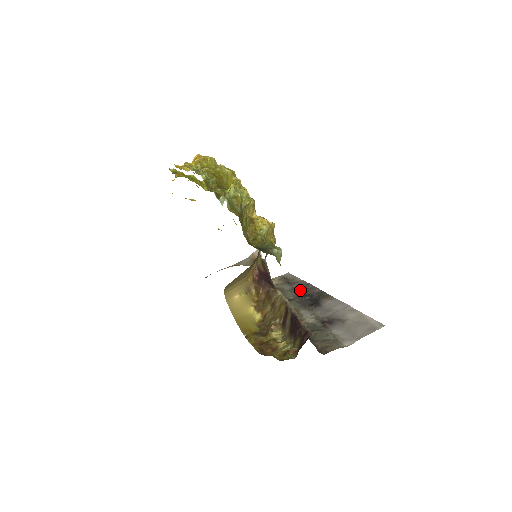
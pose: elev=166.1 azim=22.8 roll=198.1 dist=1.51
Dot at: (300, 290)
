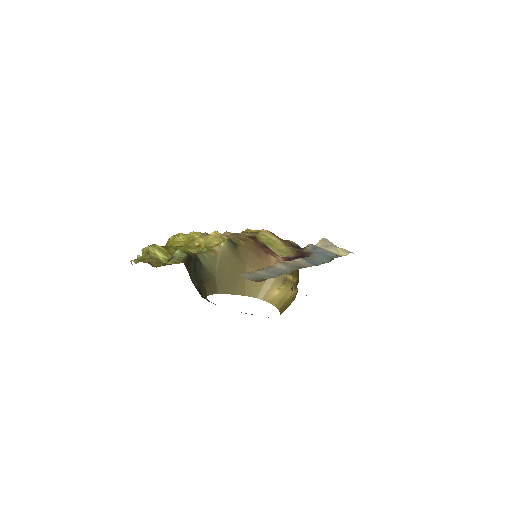
Dot at: occluded
